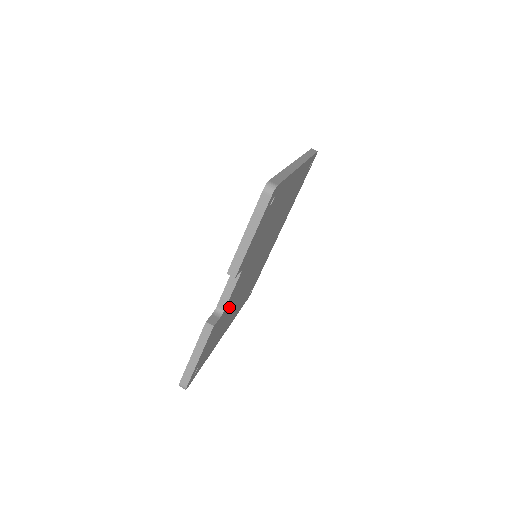
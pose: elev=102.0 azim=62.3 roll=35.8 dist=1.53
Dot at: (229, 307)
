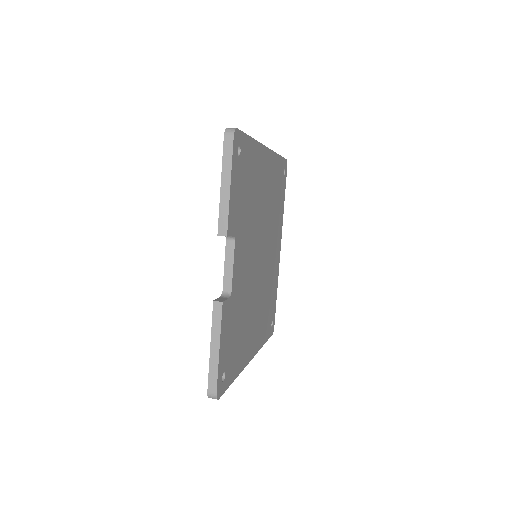
Dot at: (240, 299)
